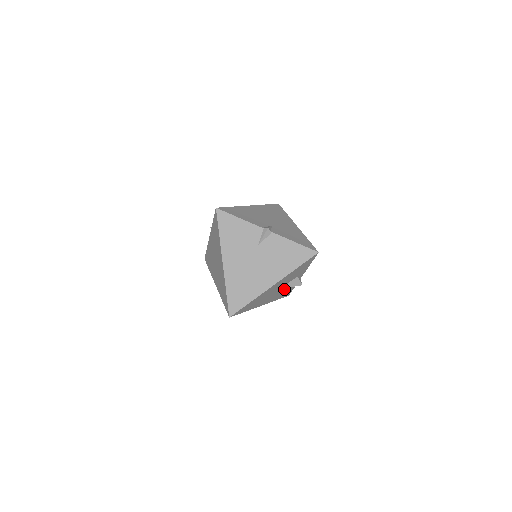
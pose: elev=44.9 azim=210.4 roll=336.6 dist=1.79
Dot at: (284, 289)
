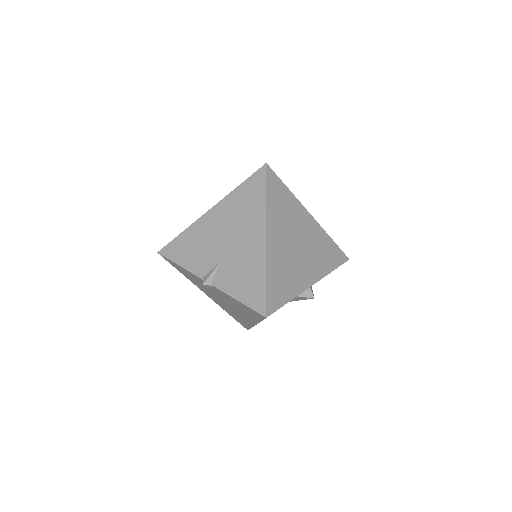
Dot at: occluded
